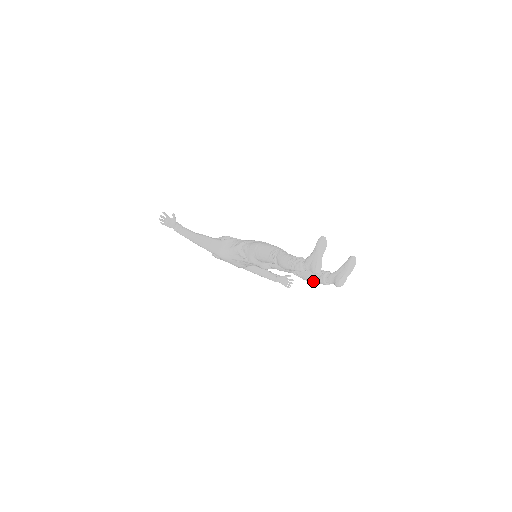
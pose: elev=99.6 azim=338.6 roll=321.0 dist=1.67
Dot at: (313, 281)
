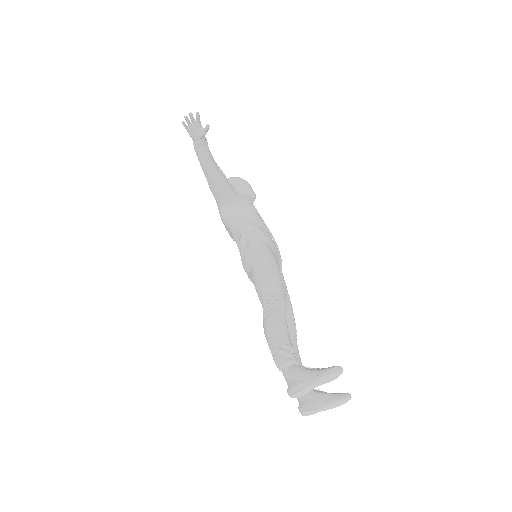
Dot at: occluded
